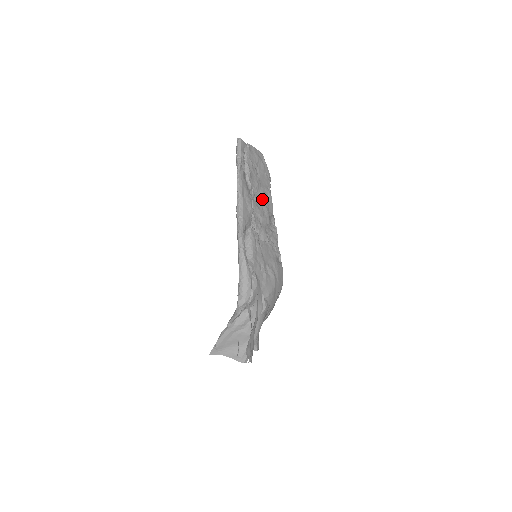
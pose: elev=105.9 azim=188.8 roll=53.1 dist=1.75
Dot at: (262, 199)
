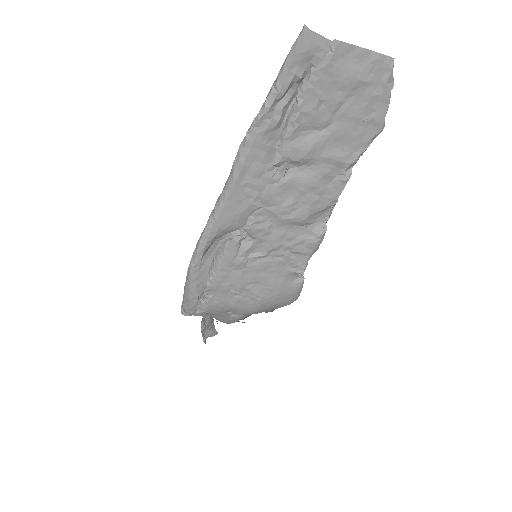
Dot at: (307, 182)
